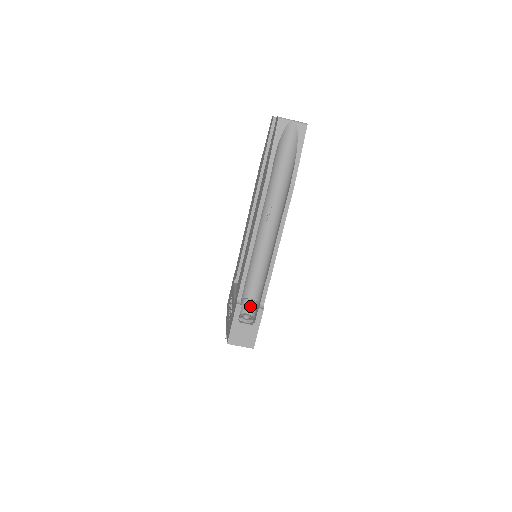
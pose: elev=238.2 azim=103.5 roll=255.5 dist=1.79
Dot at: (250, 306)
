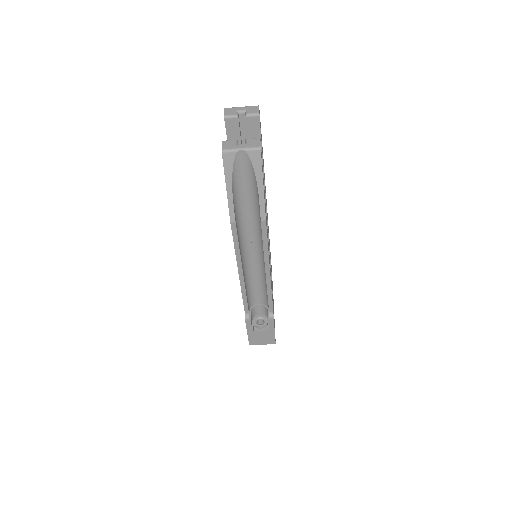
Dot at: (262, 309)
